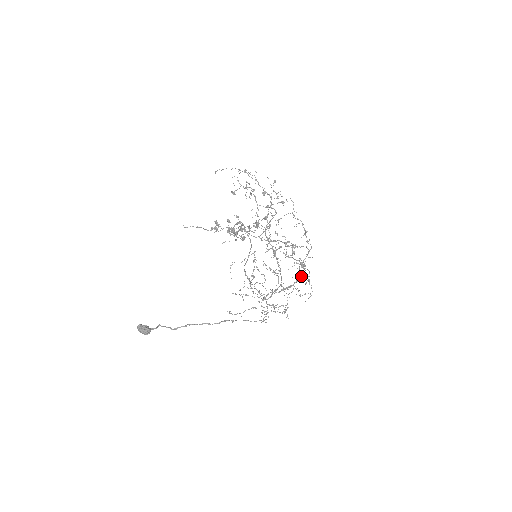
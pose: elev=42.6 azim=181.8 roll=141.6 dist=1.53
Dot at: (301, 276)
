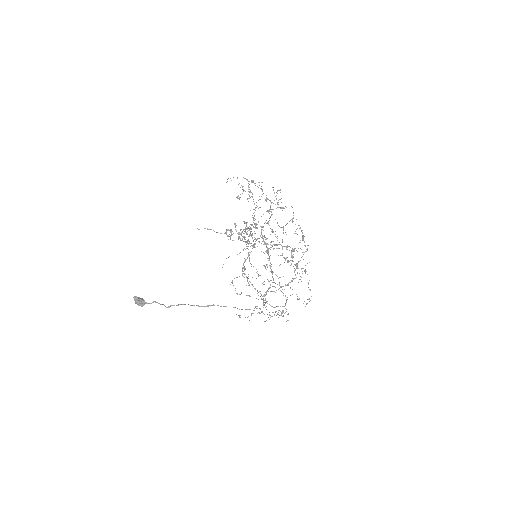
Dot at: (296, 277)
